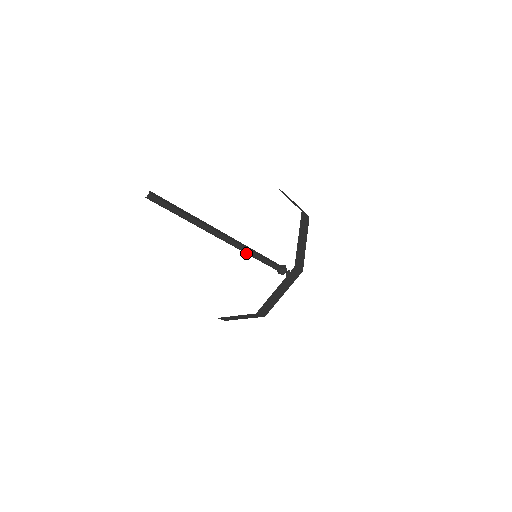
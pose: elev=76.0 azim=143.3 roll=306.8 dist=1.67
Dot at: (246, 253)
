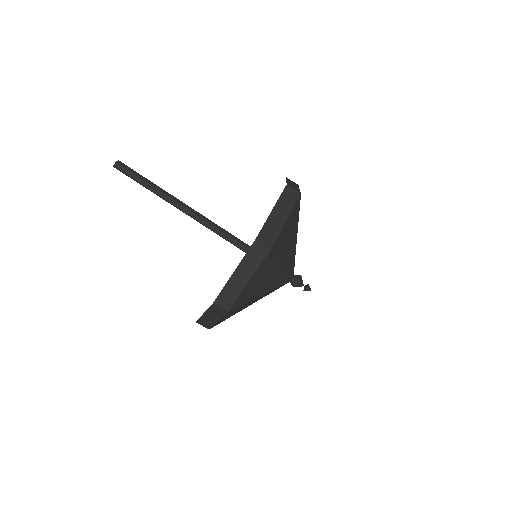
Dot at: occluded
